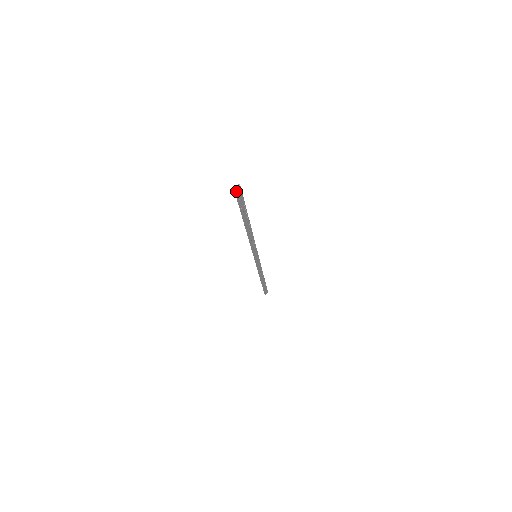
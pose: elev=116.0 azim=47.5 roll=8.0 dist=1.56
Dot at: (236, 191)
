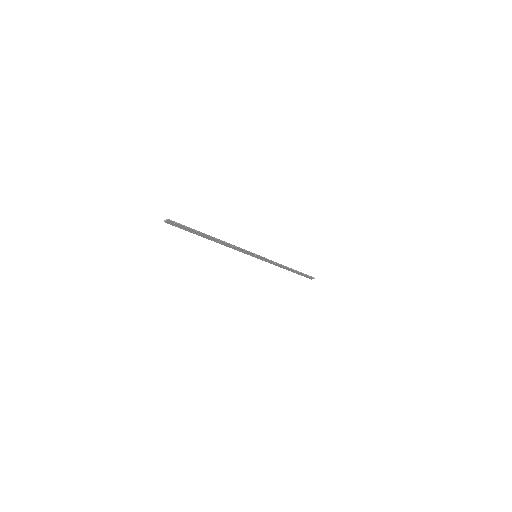
Dot at: (167, 222)
